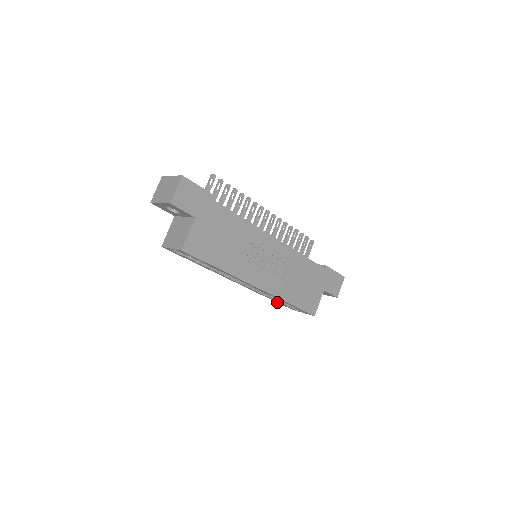
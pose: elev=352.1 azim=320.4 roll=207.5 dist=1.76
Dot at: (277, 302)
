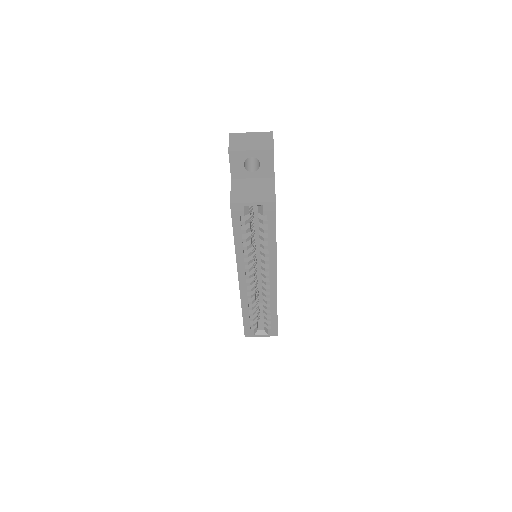
Dot at: (244, 322)
